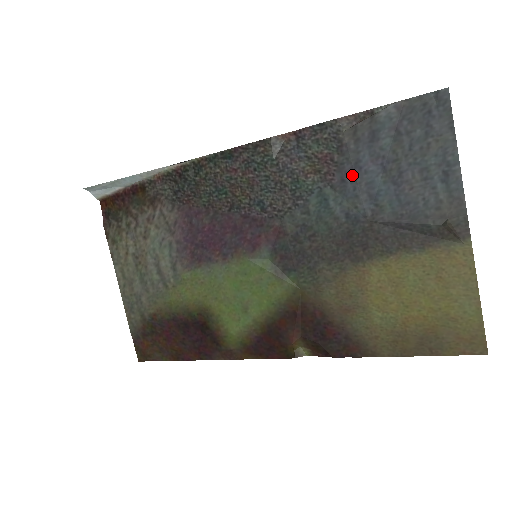
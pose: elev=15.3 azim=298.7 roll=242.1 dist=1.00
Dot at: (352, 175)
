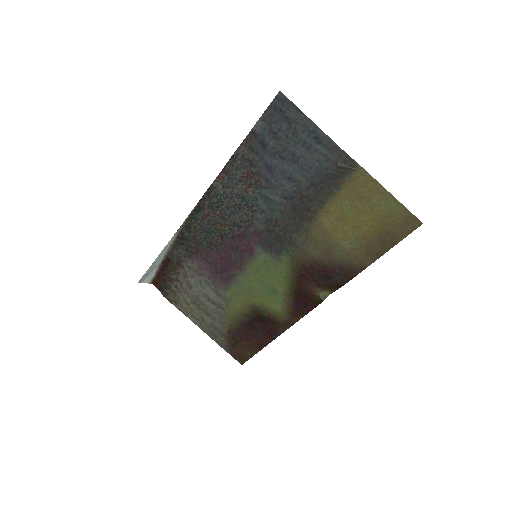
Dot at: (269, 174)
